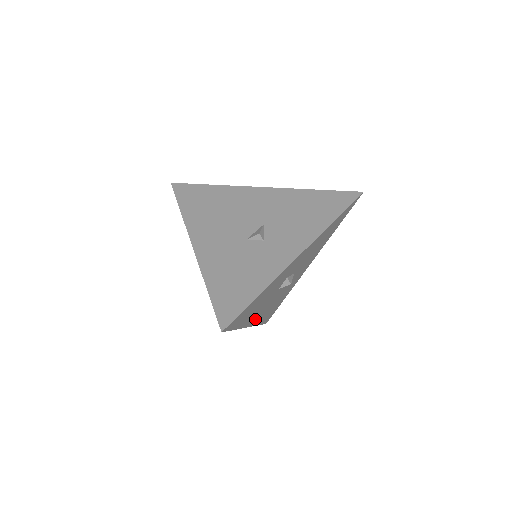
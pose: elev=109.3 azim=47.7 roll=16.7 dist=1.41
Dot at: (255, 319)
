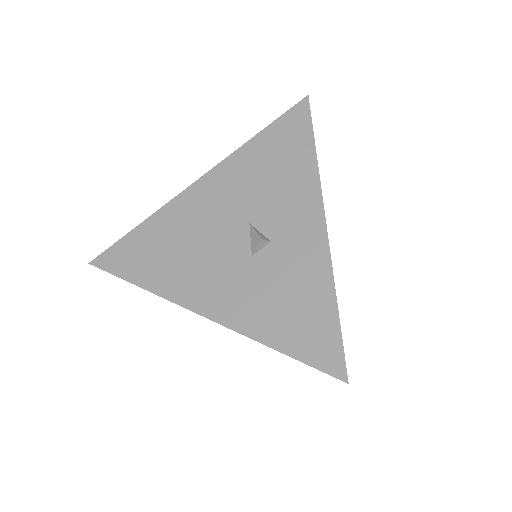
Dot at: occluded
